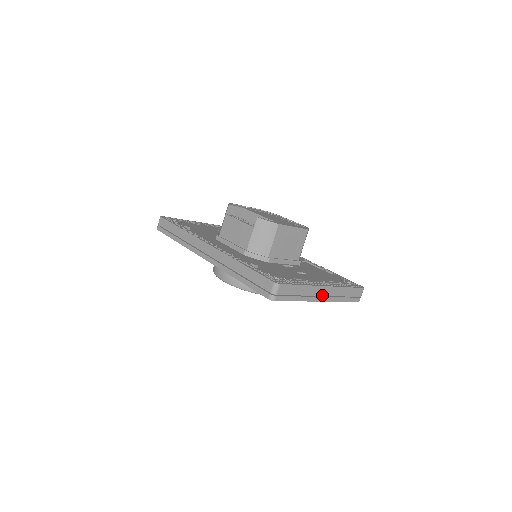
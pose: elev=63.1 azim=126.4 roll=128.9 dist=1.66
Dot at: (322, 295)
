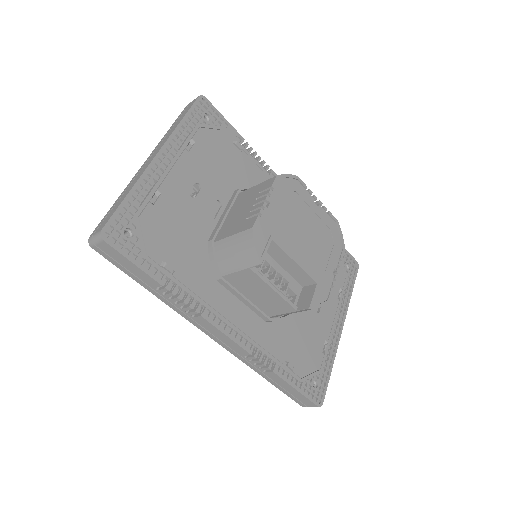
Dot at: occluded
